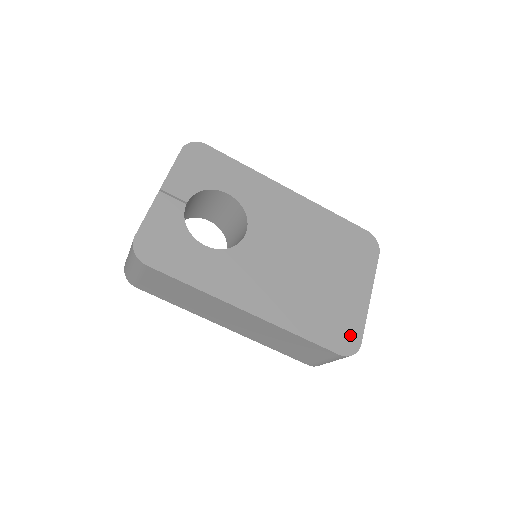
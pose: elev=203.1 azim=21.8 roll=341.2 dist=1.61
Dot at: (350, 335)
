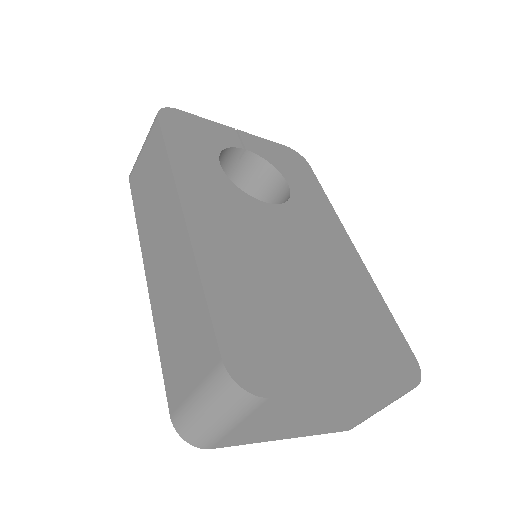
Dot at: (266, 370)
